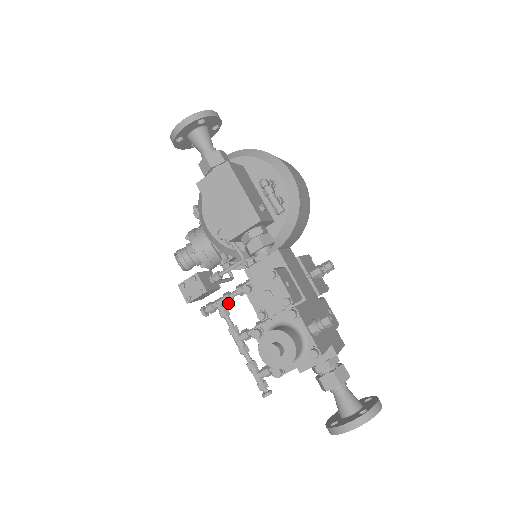
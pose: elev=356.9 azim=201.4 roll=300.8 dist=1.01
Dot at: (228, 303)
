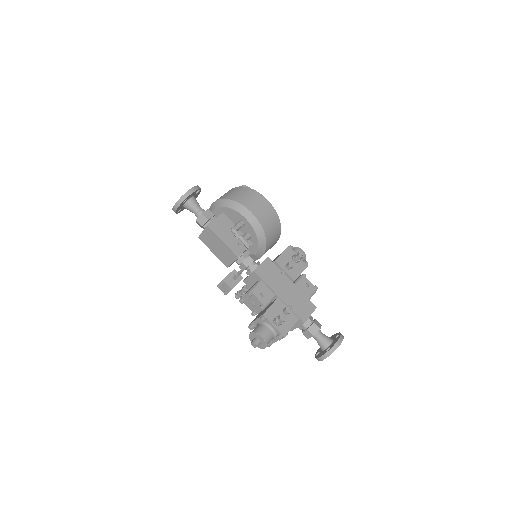
Dot at: occluded
